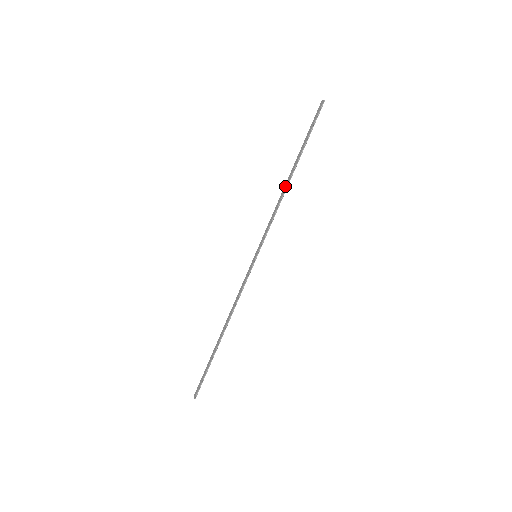
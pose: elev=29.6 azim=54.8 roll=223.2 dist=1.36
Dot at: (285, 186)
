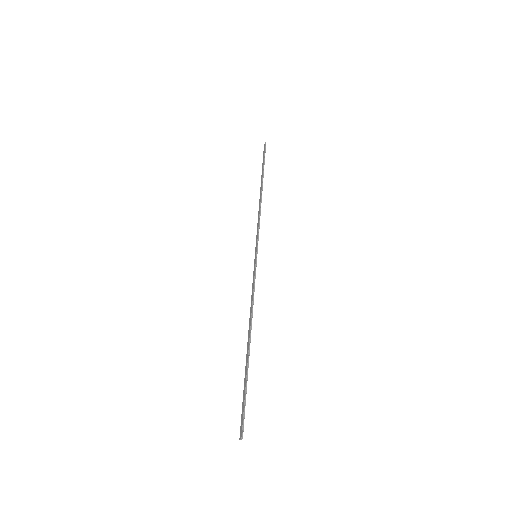
Dot at: occluded
